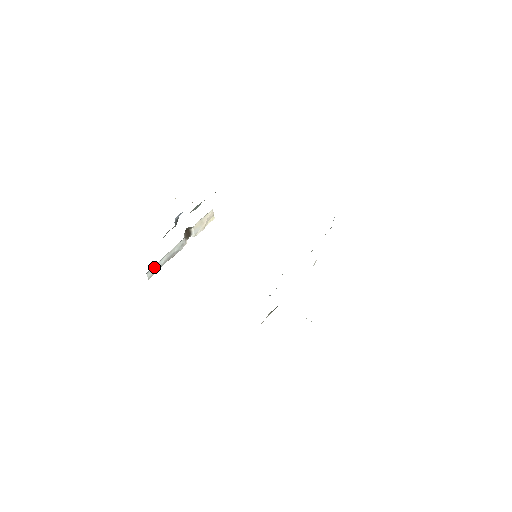
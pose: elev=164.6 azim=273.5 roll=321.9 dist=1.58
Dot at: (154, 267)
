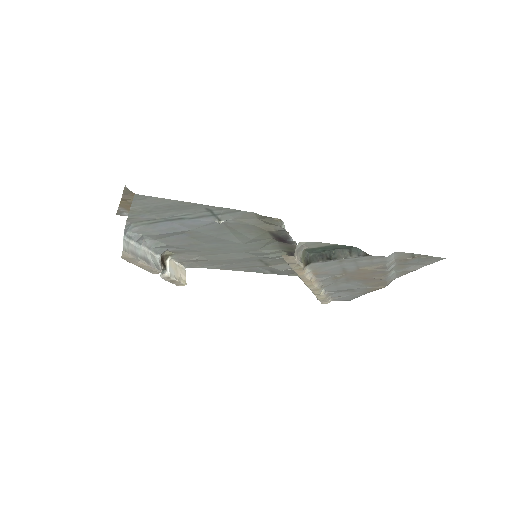
Dot at: (130, 245)
